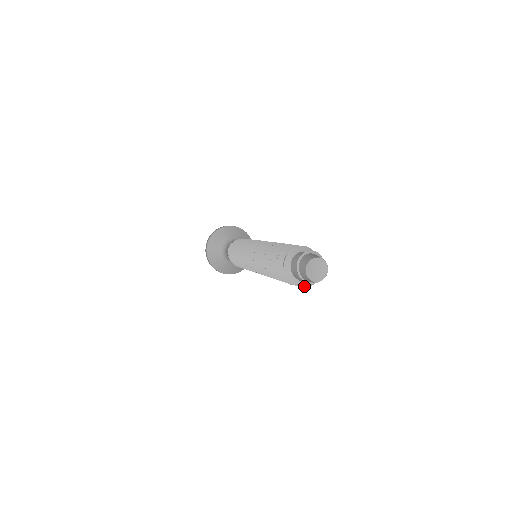
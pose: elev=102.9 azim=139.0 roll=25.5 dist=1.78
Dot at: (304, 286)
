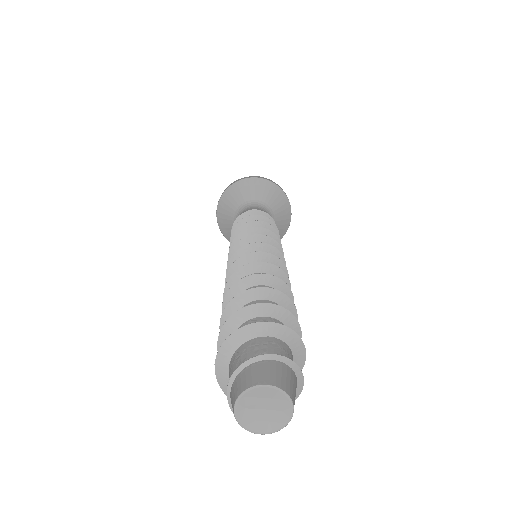
Dot at: occluded
